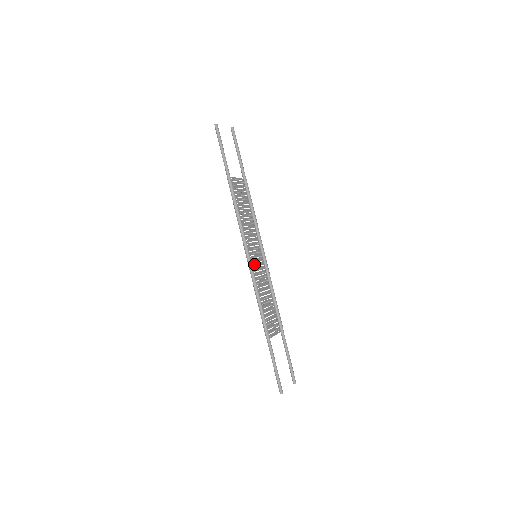
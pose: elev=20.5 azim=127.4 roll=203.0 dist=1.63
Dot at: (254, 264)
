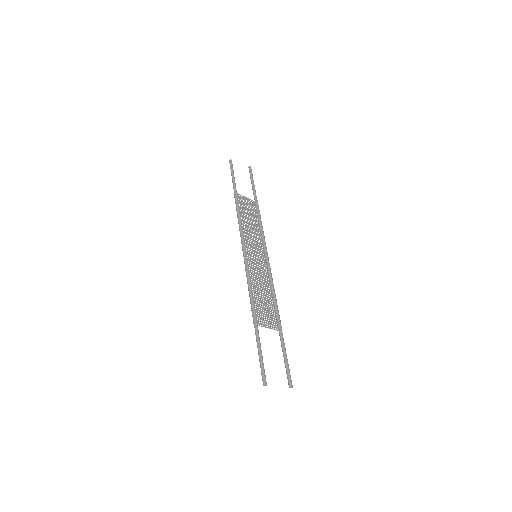
Dot at: occluded
